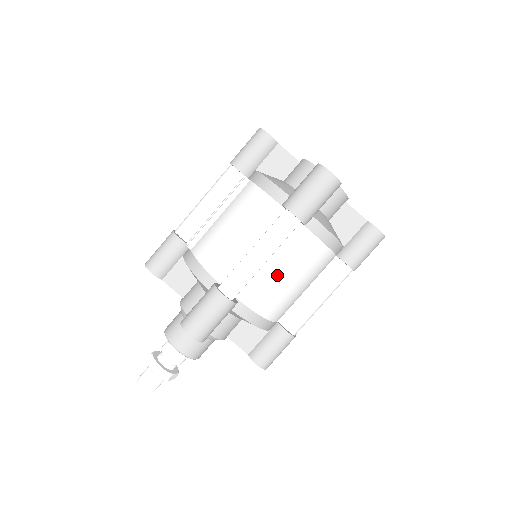
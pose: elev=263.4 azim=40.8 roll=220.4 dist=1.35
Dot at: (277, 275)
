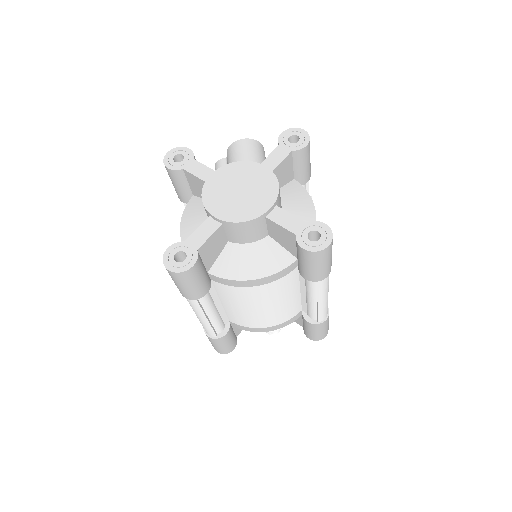
Dot at: (240, 310)
